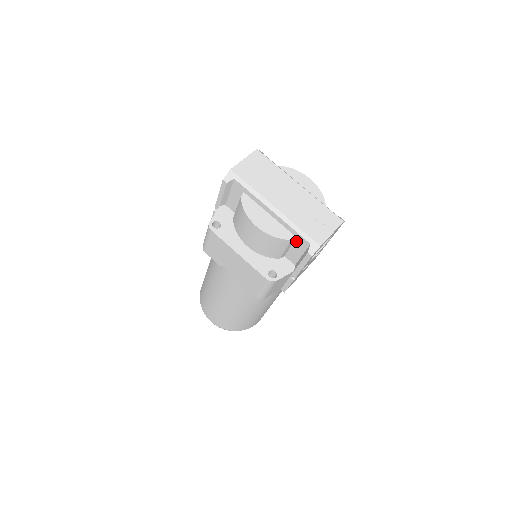
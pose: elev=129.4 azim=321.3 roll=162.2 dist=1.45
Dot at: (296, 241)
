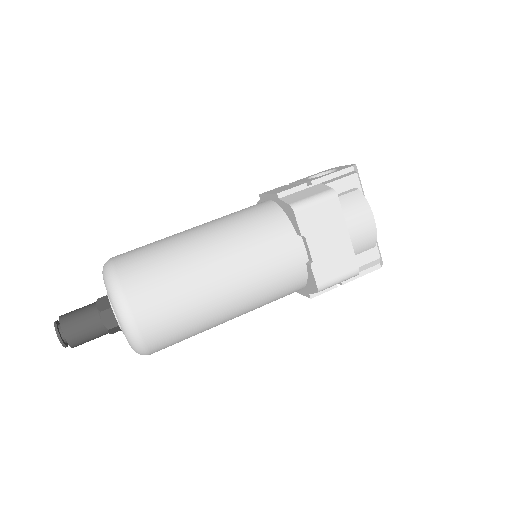
Dot at: (369, 251)
